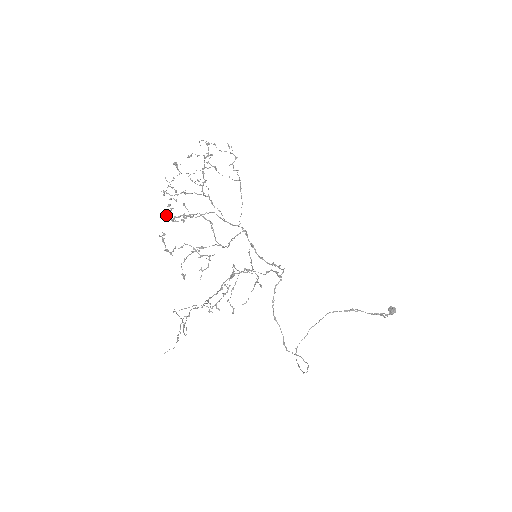
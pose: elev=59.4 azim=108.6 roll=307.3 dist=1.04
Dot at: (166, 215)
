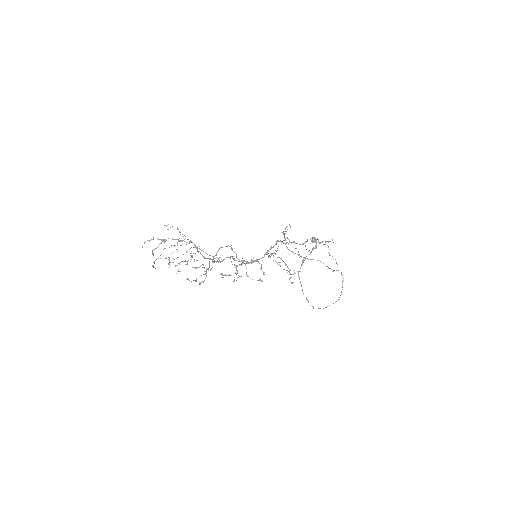
Dot at: occluded
